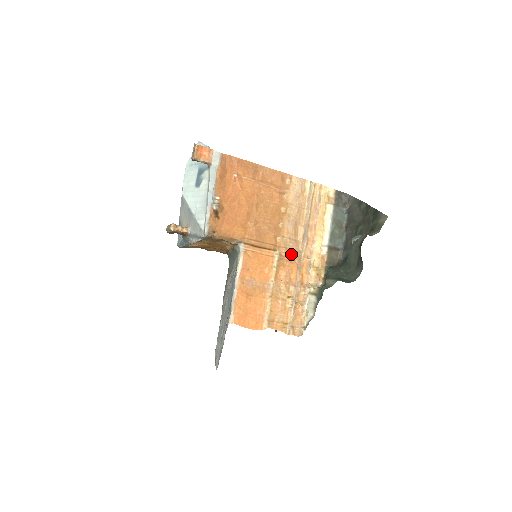
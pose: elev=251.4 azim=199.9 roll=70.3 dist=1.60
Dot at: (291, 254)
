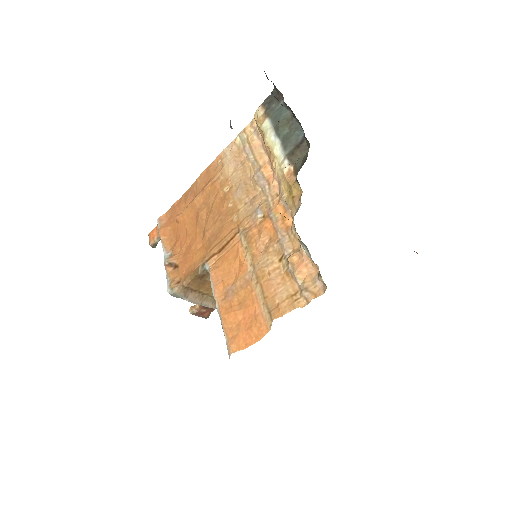
Dot at: (255, 215)
